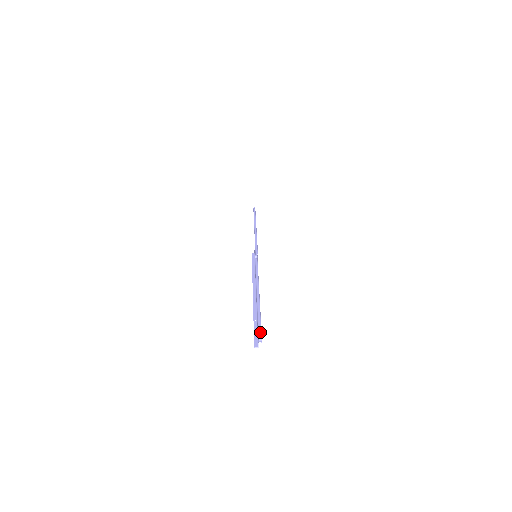
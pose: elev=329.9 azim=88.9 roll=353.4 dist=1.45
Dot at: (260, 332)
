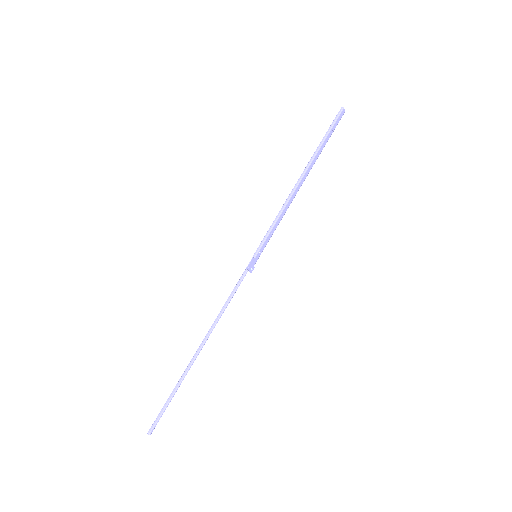
Dot at: (157, 419)
